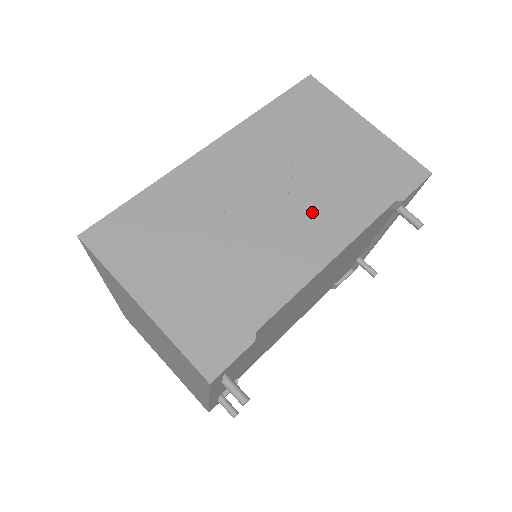
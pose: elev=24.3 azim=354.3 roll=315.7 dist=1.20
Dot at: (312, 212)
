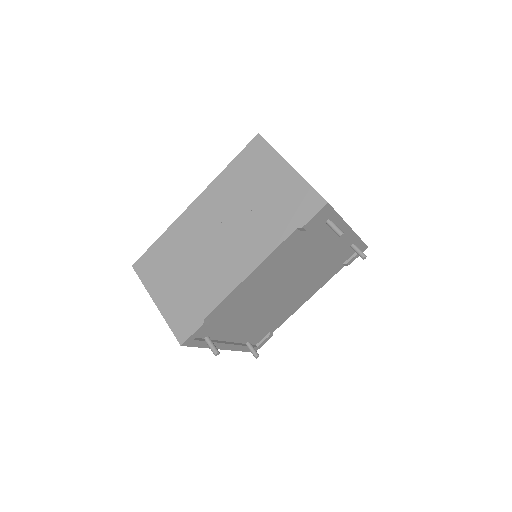
Dot at: (243, 242)
